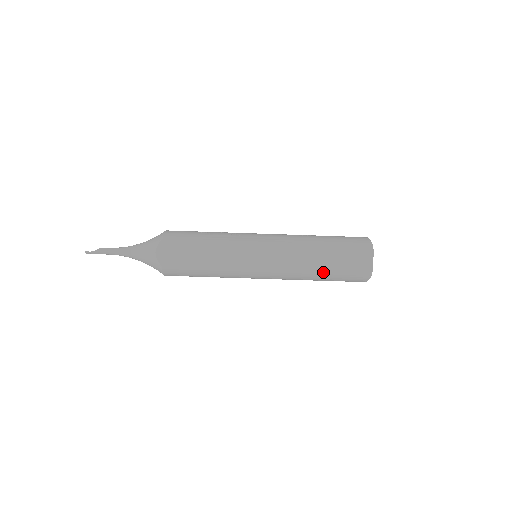
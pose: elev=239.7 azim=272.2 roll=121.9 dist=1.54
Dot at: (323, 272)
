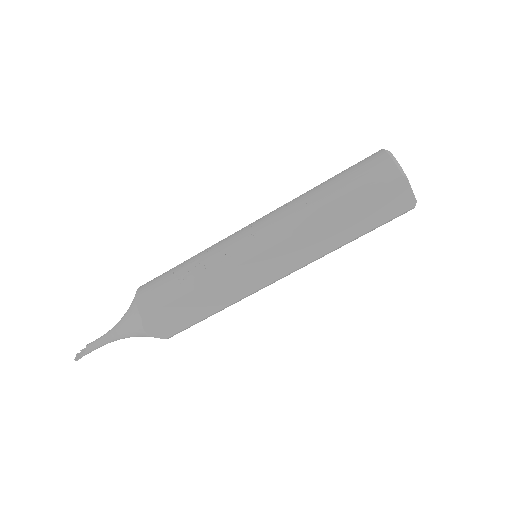
Dot at: (352, 240)
